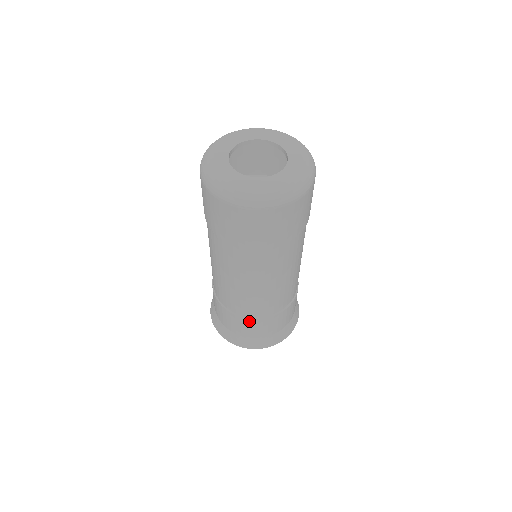
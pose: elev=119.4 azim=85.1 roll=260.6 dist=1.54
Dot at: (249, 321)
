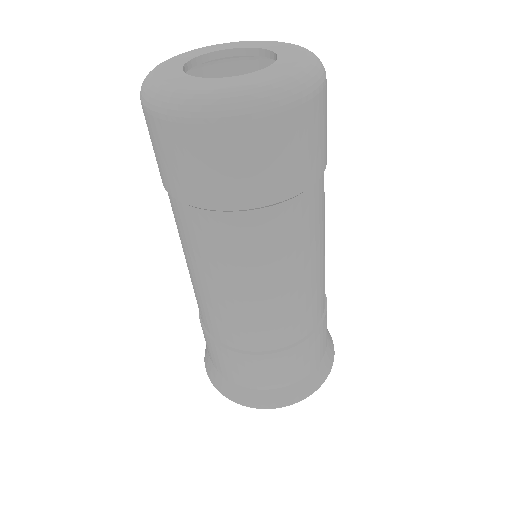
Dot at: (275, 358)
